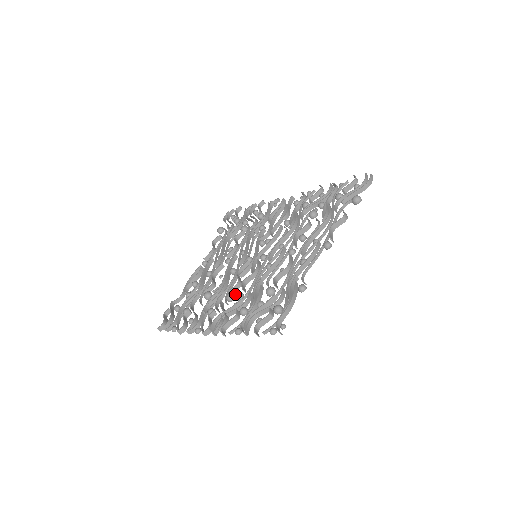
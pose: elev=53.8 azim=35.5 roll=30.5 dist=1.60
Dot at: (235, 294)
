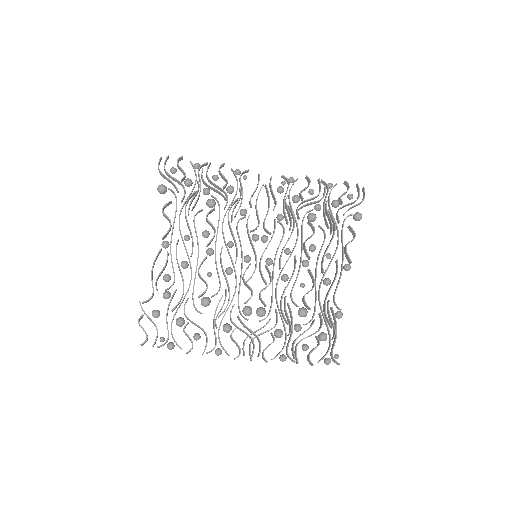
Dot at: (260, 311)
